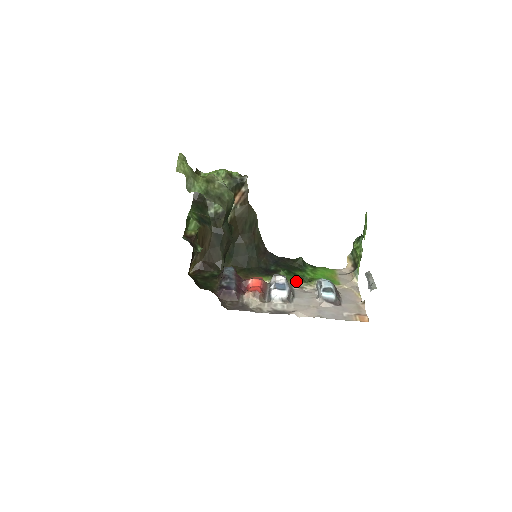
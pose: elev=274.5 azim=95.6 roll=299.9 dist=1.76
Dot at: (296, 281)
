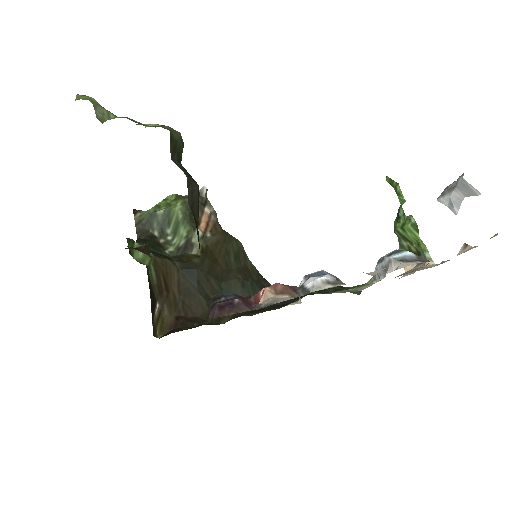
Dot at: occluded
